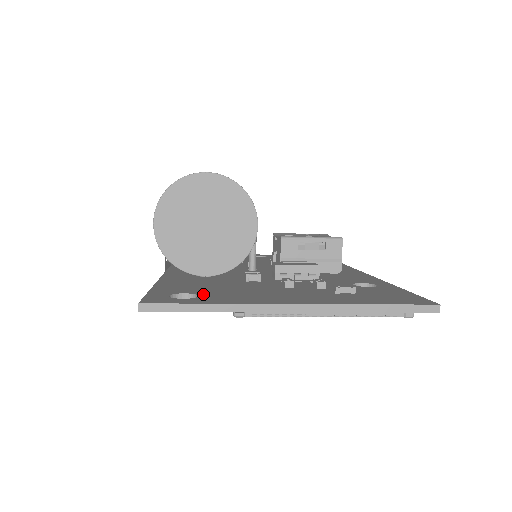
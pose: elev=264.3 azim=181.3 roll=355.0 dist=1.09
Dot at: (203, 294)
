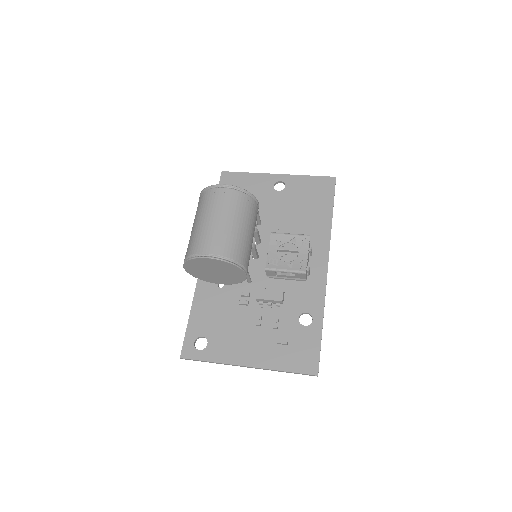
Dot at: (210, 340)
